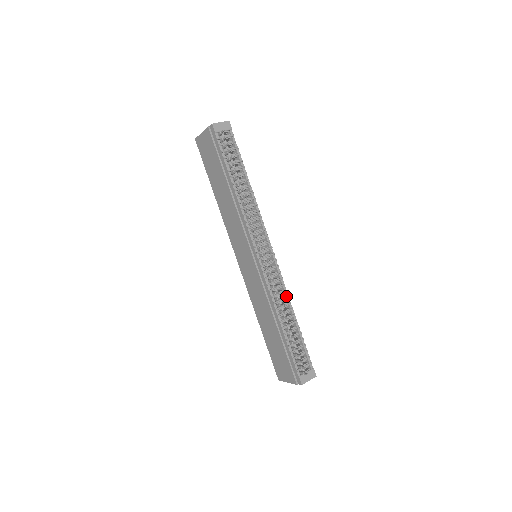
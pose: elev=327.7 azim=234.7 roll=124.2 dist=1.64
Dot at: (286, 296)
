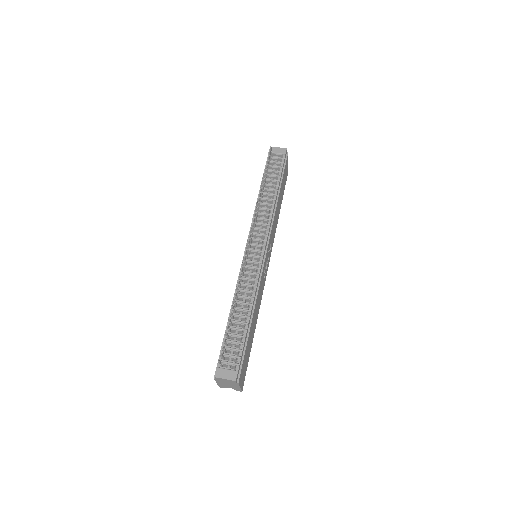
Dot at: (253, 291)
